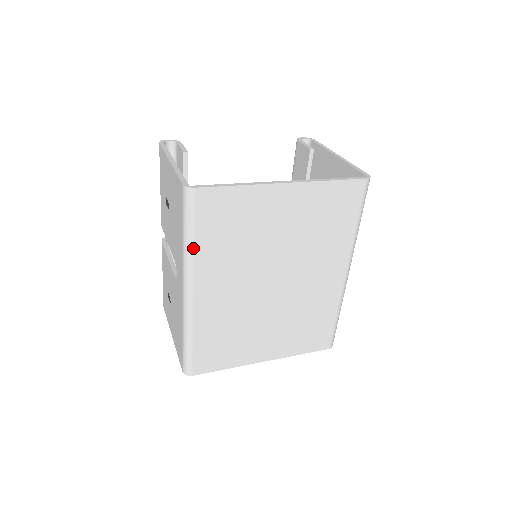
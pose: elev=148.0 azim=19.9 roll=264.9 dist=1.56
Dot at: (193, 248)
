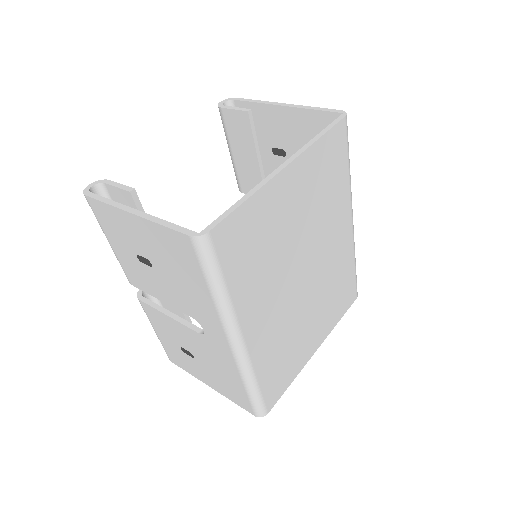
Dot at: (228, 297)
